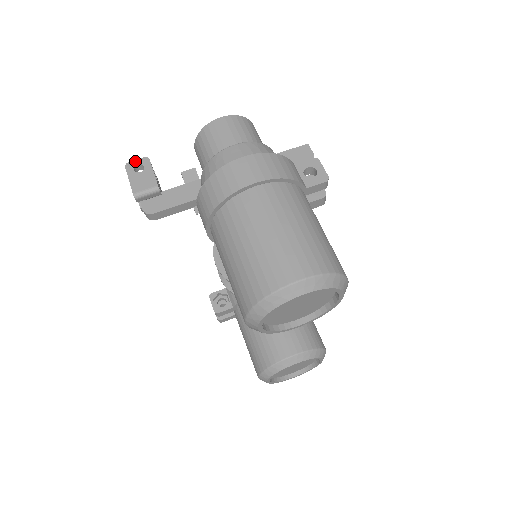
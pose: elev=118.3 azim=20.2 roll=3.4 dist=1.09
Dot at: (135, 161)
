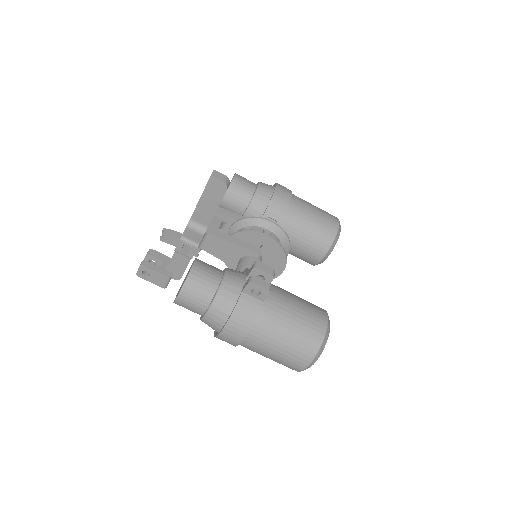
Dot at: (138, 271)
